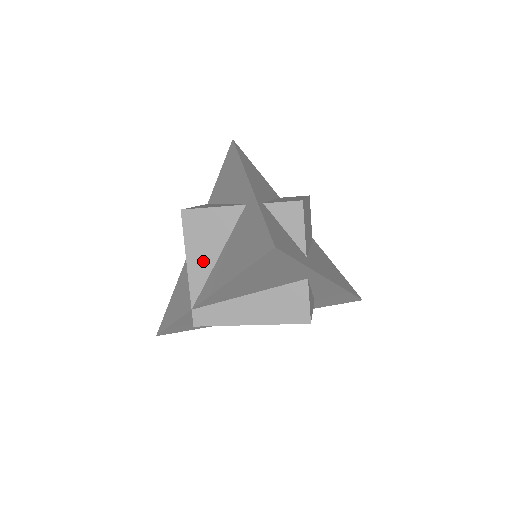
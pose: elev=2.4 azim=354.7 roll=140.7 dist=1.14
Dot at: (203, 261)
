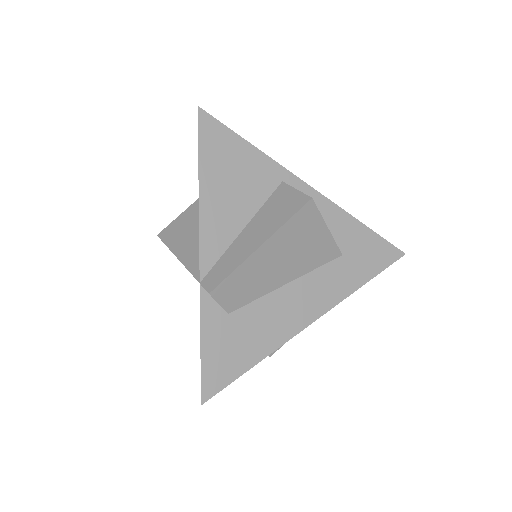
Dot at: (191, 245)
